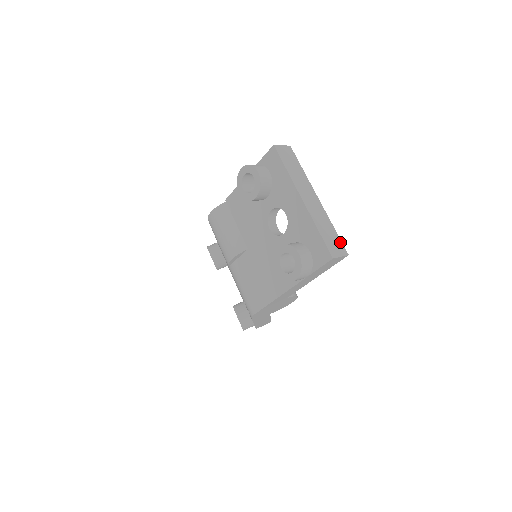
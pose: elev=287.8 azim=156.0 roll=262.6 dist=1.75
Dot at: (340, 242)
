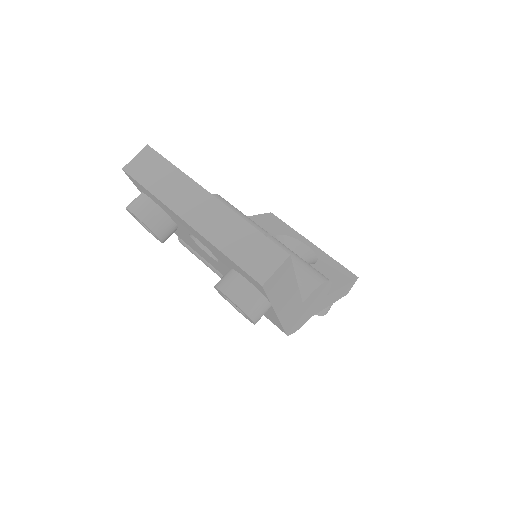
Dot at: (268, 244)
